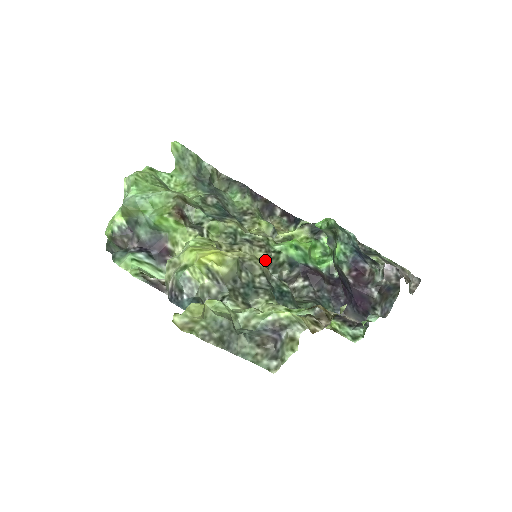
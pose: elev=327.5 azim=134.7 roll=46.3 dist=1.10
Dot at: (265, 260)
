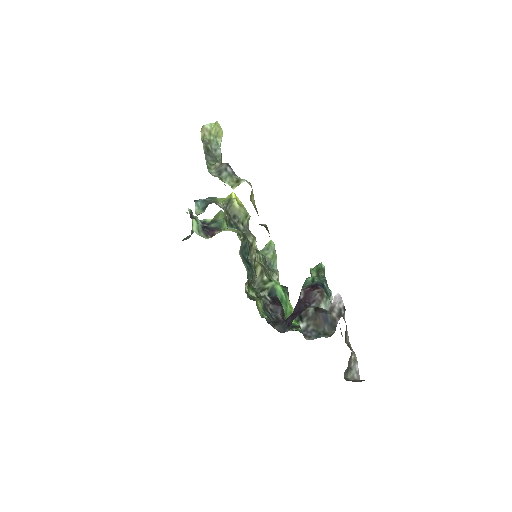
Dot at: (258, 264)
